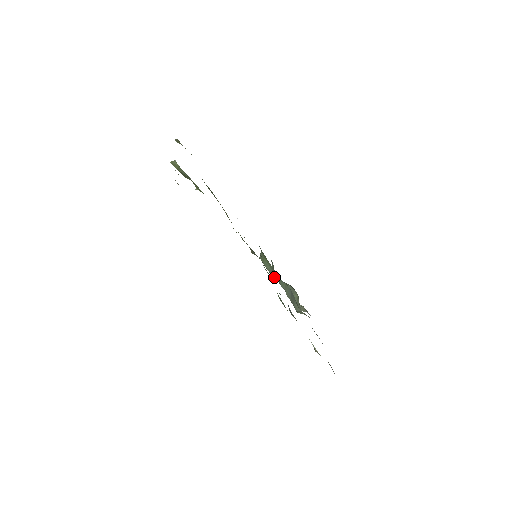
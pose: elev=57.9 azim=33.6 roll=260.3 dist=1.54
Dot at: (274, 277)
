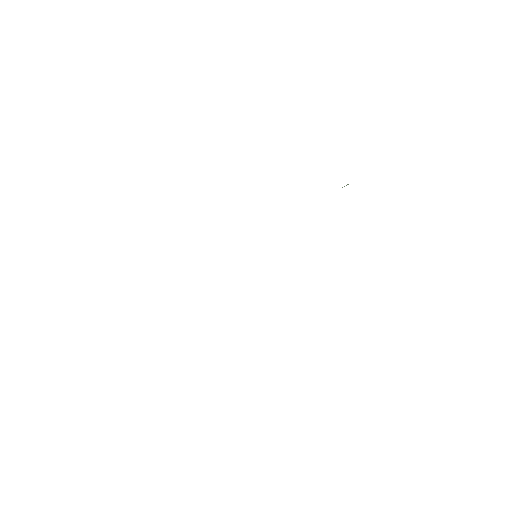
Dot at: occluded
